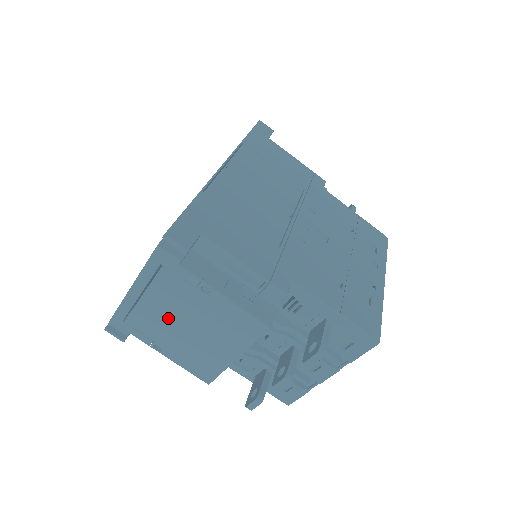
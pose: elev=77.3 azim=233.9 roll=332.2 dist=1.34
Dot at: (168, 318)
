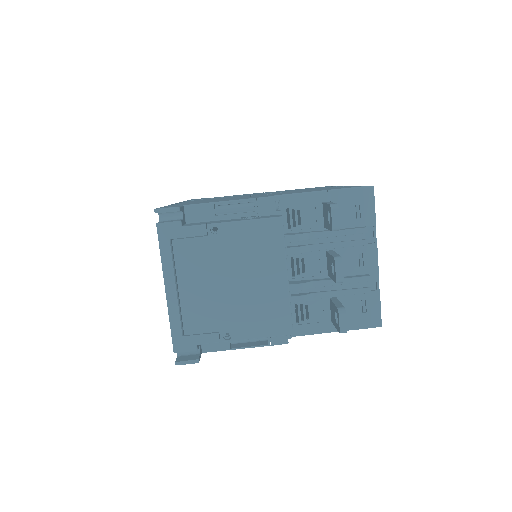
Dot at: (211, 291)
